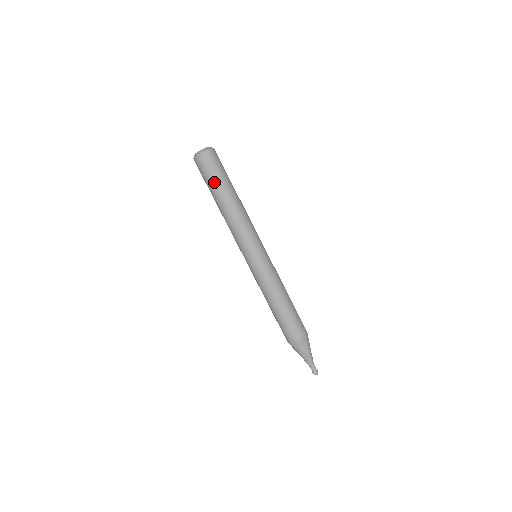
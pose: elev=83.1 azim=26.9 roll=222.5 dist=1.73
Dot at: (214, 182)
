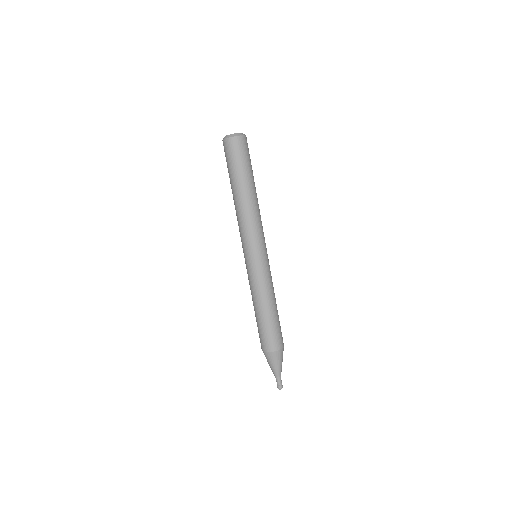
Dot at: (239, 170)
